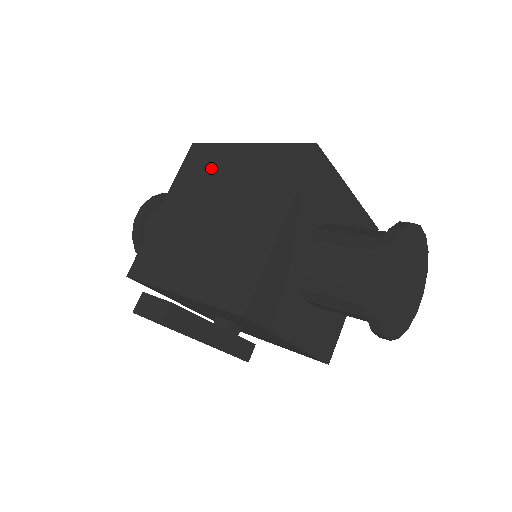
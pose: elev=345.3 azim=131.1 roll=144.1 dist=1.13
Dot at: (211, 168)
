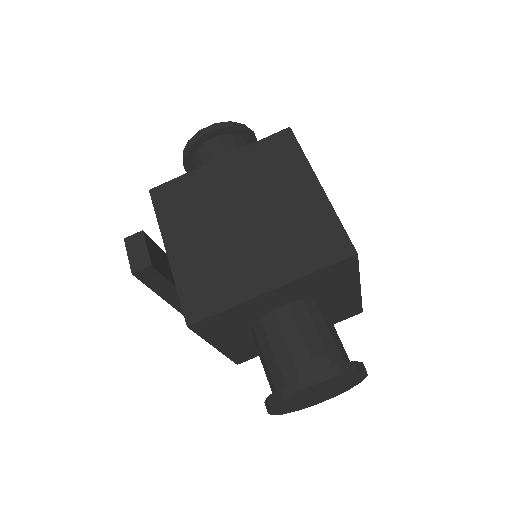
Dot at: (279, 172)
